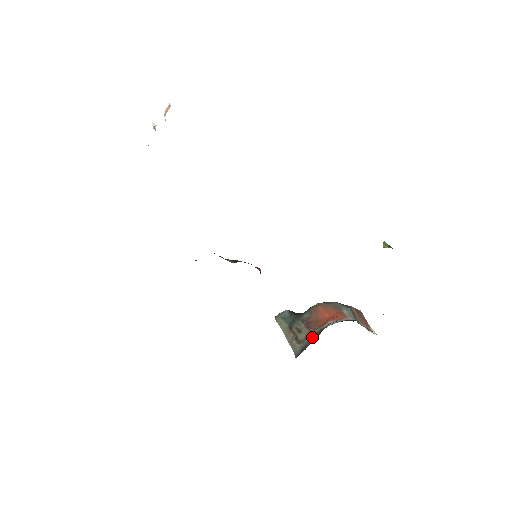
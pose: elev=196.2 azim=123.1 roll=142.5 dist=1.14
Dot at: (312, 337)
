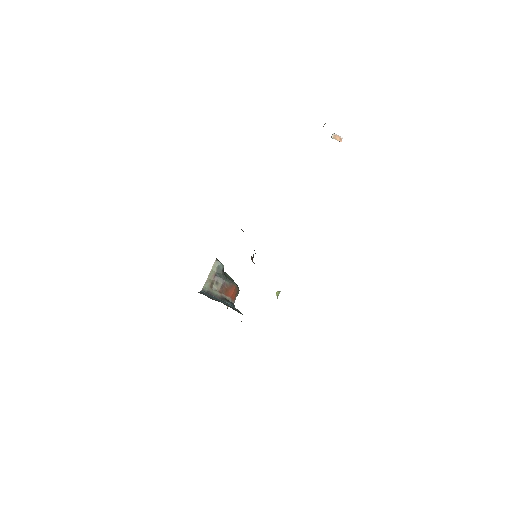
Dot at: (218, 295)
